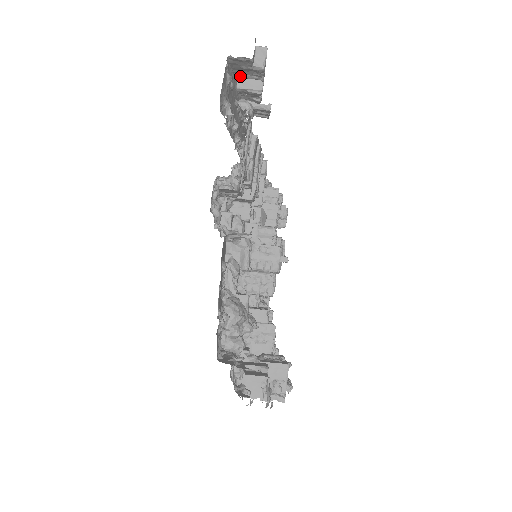
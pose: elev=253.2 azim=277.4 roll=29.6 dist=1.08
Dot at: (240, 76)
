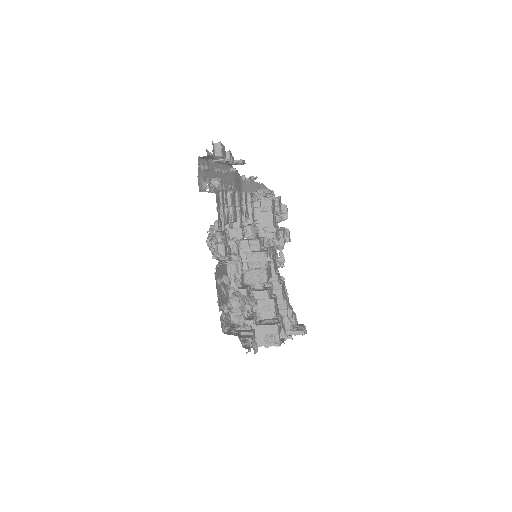
Dot at: occluded
